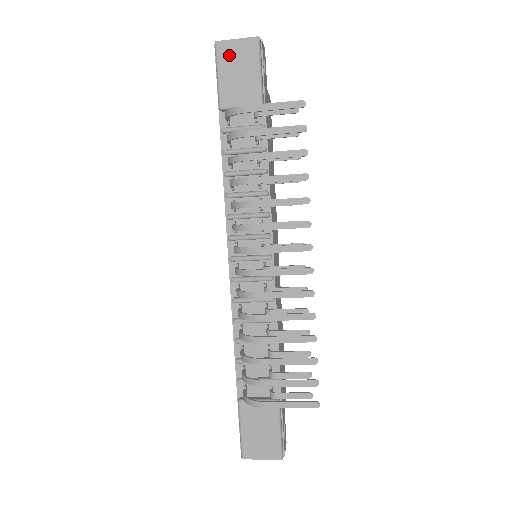
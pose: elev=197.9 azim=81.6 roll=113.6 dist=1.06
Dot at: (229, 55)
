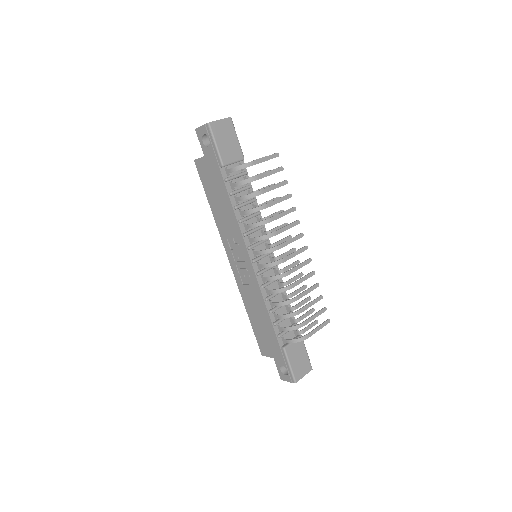
Dot at: (219, 130)
